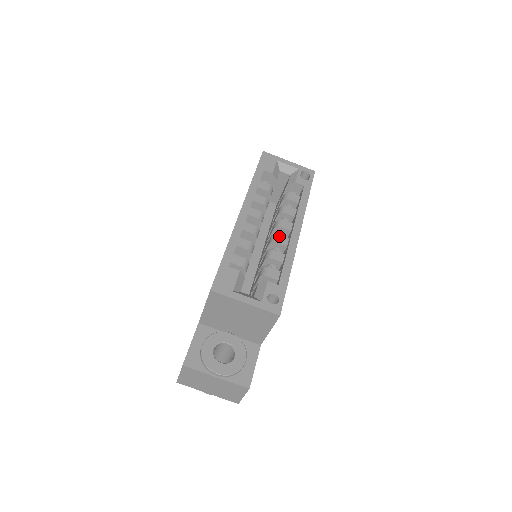
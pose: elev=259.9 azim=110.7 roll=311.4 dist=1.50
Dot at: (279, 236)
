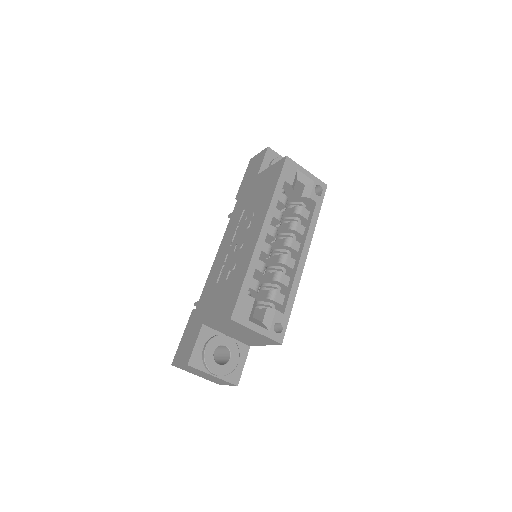
Dot at: (288, 257)
